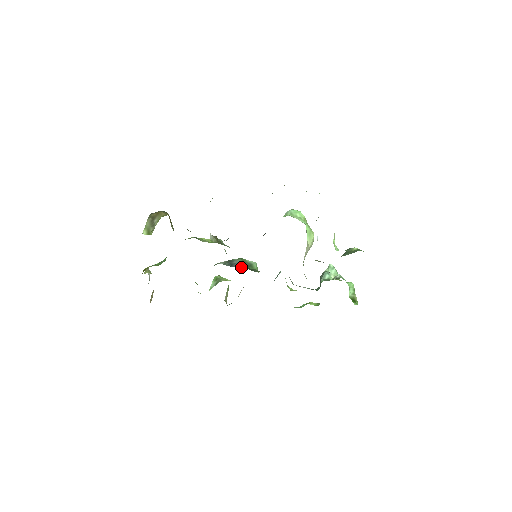
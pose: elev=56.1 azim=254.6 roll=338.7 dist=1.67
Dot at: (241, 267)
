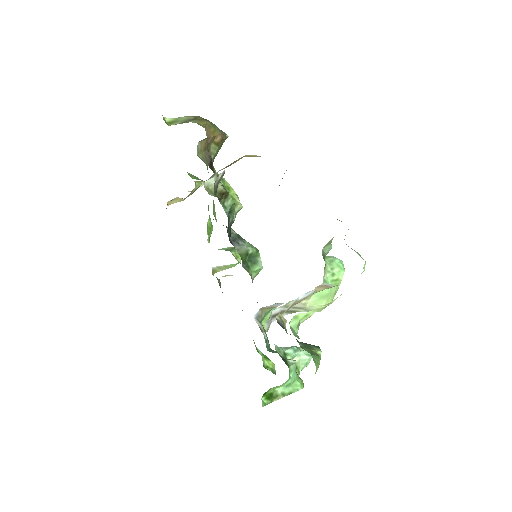
Dot at: (238, 251)
